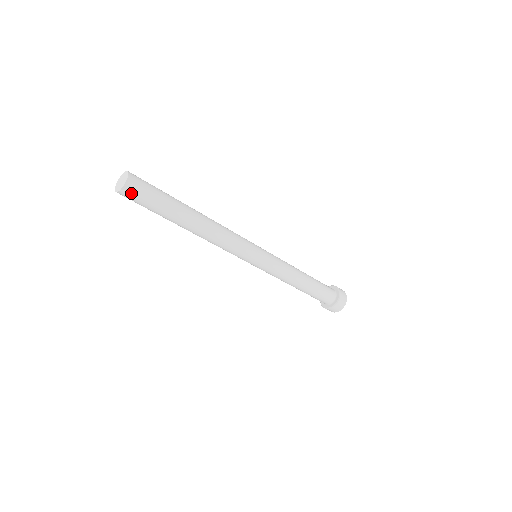
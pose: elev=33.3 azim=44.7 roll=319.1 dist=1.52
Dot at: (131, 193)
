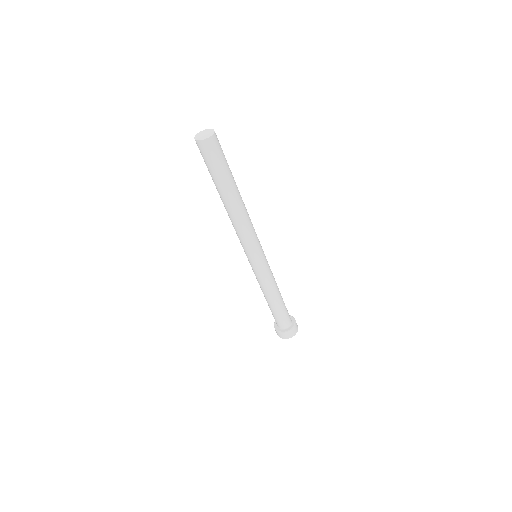
Dot at: (213, 145)
